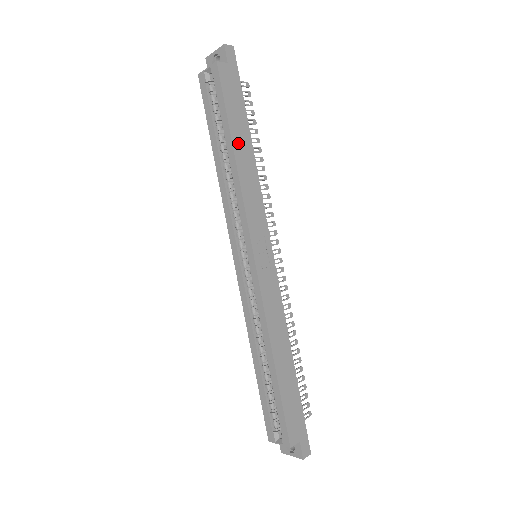
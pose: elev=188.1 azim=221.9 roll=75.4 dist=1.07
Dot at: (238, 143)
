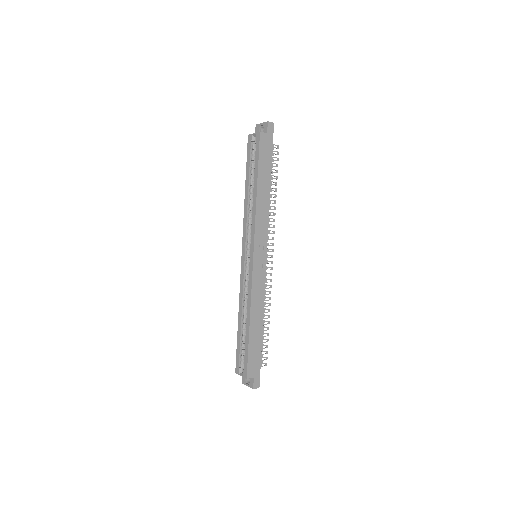
Dot at: (261, 184)
